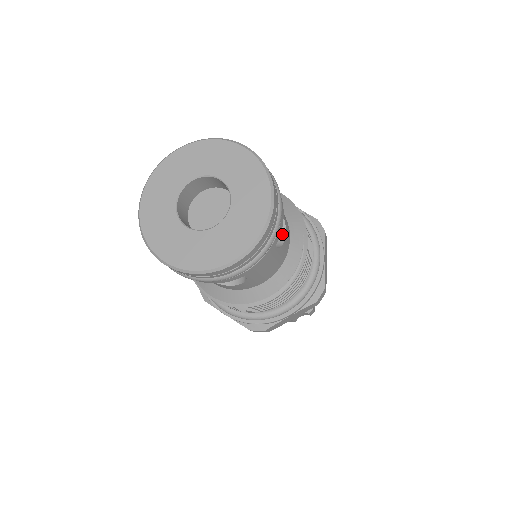
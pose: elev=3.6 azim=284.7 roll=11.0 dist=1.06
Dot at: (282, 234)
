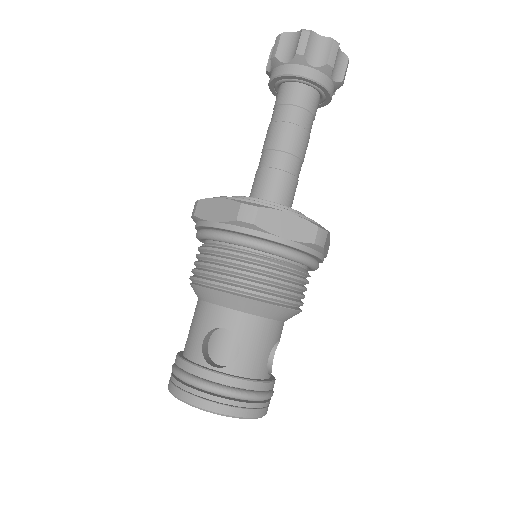
Dot at: occluded
